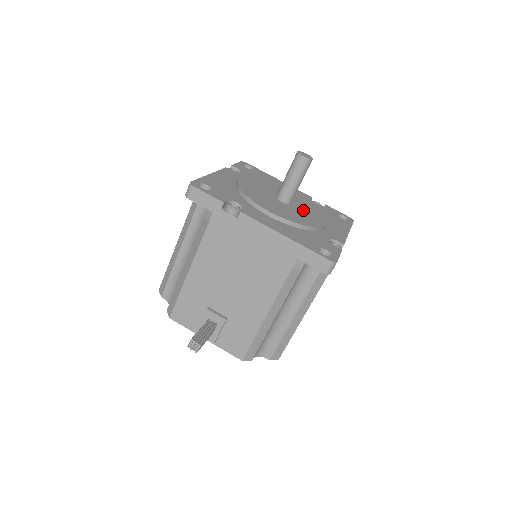
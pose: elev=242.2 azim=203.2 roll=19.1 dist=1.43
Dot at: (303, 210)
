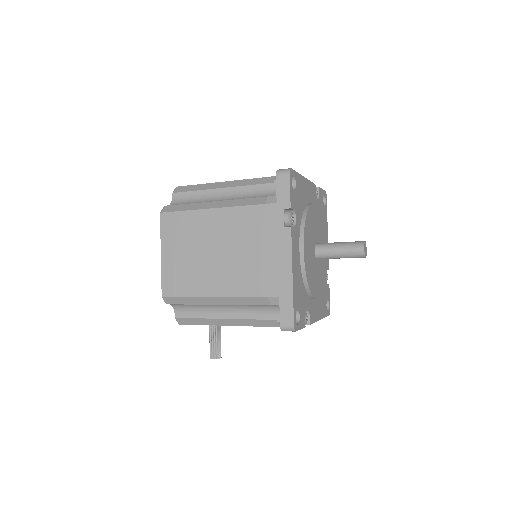
Dot at: occluded
